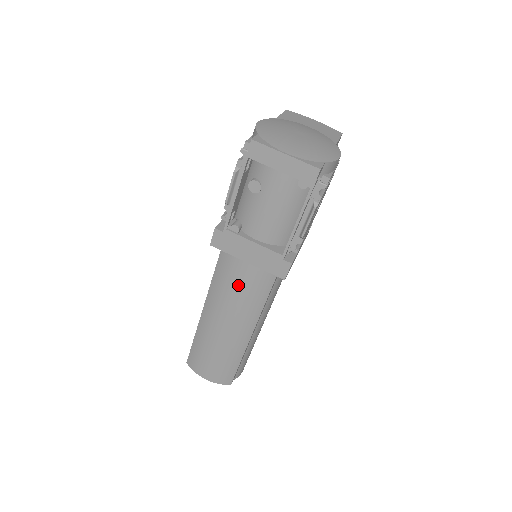
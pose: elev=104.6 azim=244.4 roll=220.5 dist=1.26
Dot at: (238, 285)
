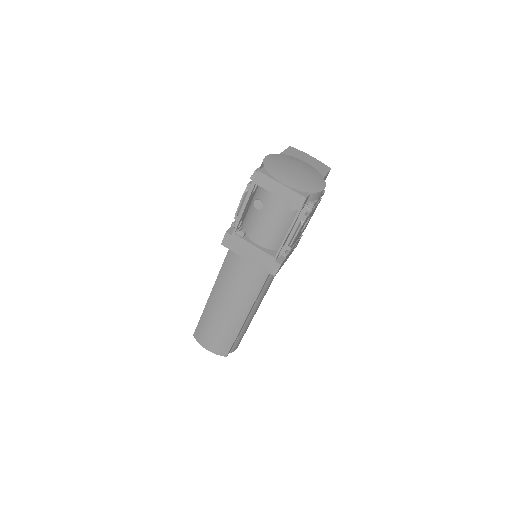
Dot at: (239, 277)
